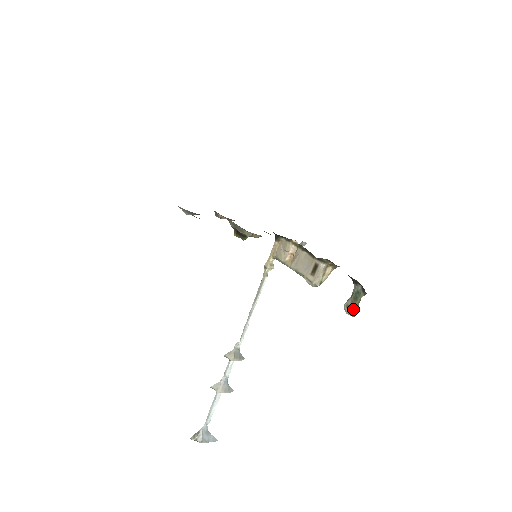
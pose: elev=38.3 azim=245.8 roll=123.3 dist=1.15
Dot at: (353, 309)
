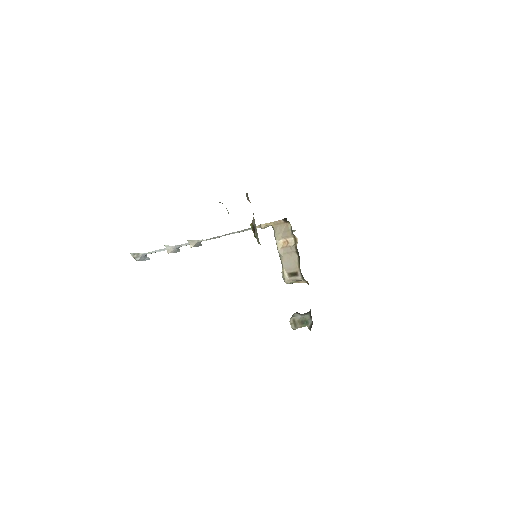
Dot at: (296, 325)
